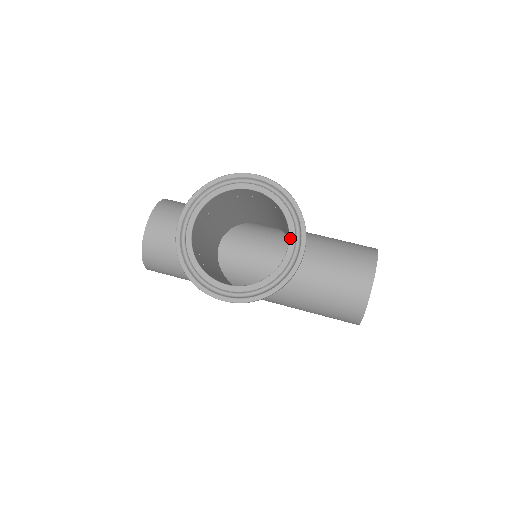
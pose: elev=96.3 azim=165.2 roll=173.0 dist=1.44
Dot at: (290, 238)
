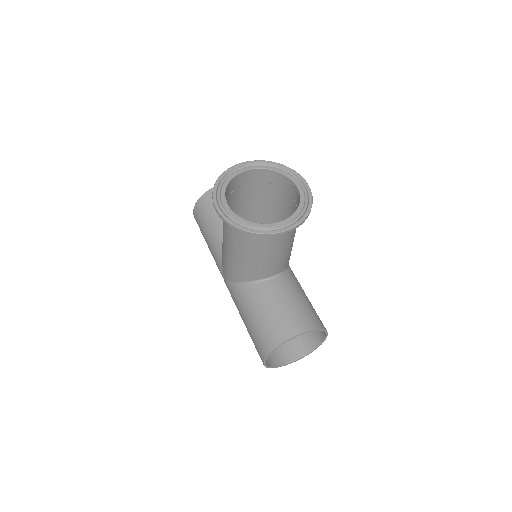
Dot at: (286, 219)
